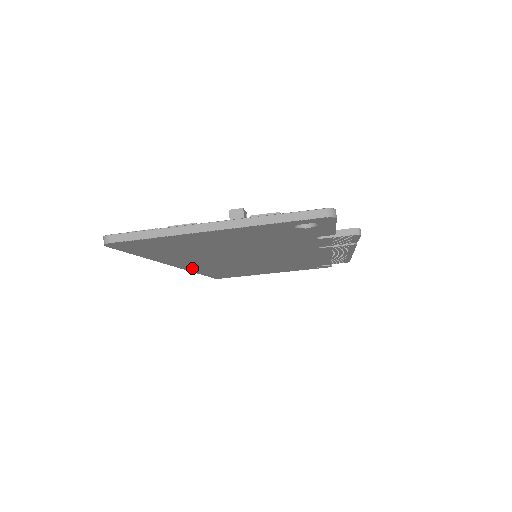
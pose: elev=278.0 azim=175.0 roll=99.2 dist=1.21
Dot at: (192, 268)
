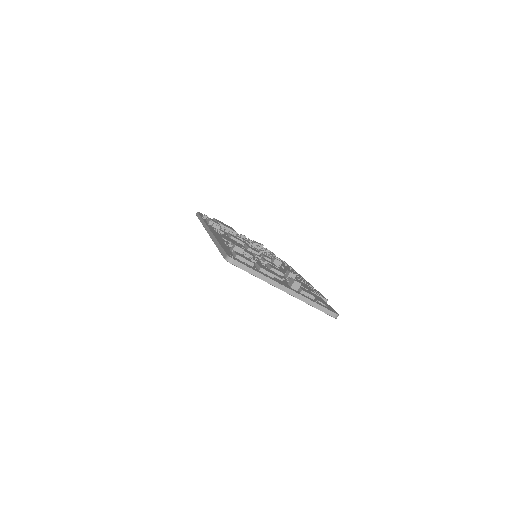
Dot at: occluded
